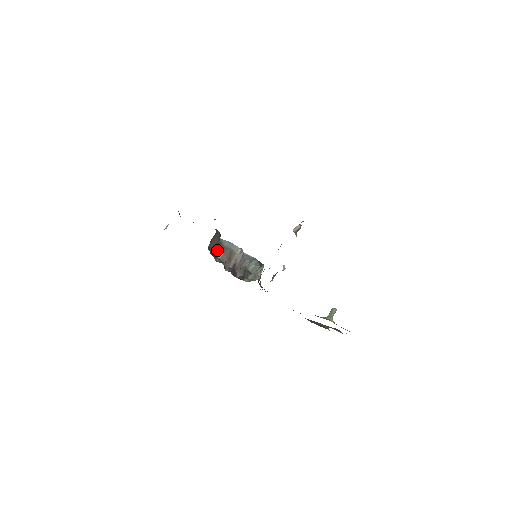
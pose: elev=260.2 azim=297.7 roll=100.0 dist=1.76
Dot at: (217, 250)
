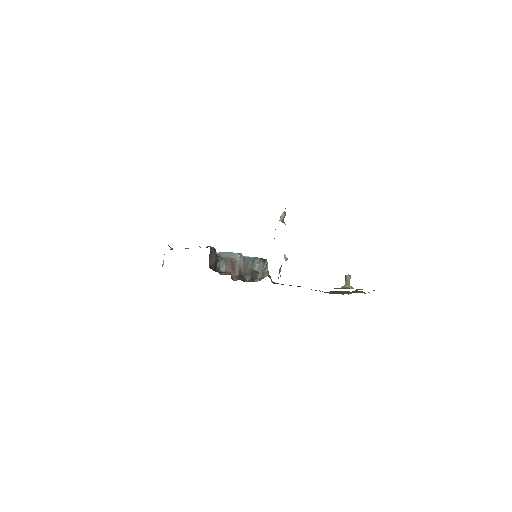
Dot at: (218, 264)
